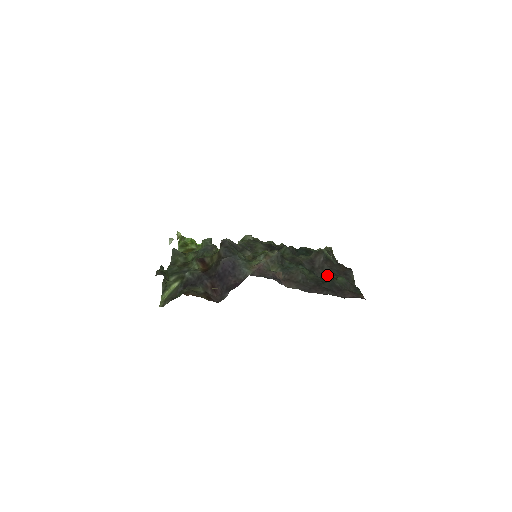
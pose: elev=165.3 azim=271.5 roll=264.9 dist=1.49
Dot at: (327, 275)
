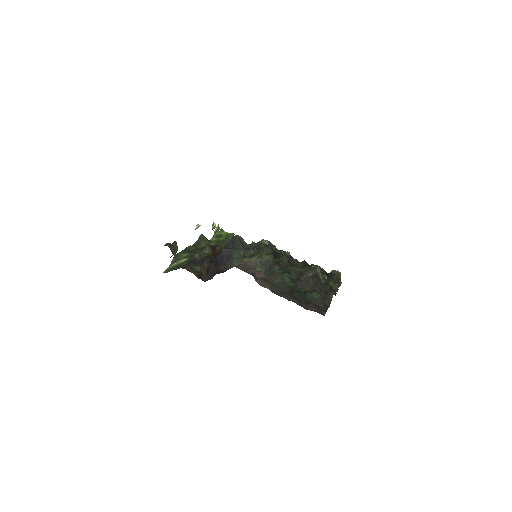
Dot at: (307, 288)
